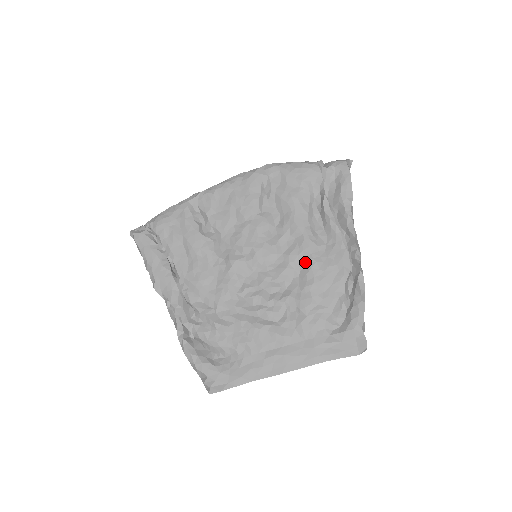
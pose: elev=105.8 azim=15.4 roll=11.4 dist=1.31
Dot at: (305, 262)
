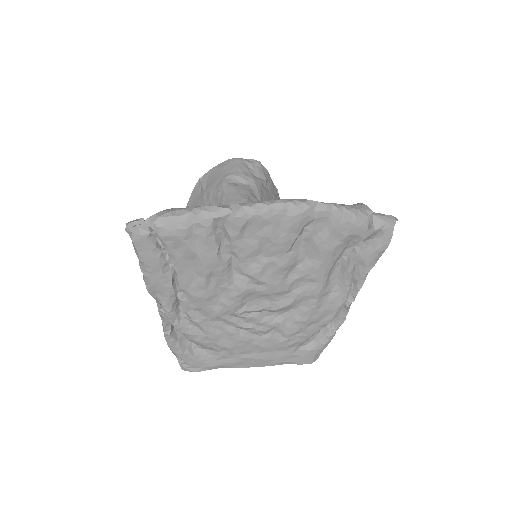
Dot at: (308, 303)
